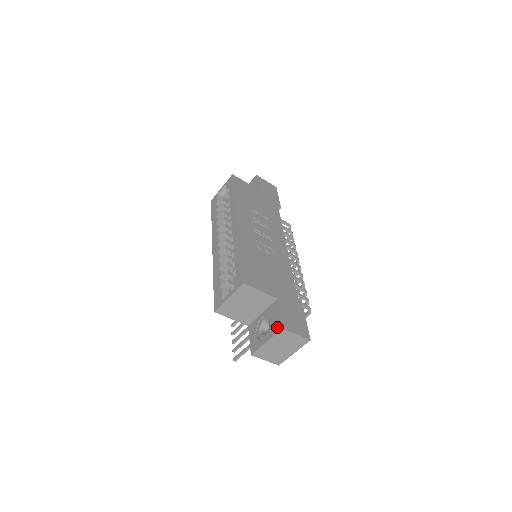
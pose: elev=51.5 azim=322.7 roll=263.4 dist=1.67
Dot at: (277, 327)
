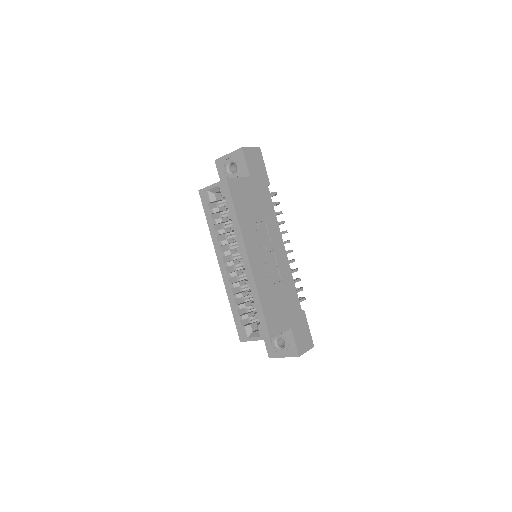
Dot at: (294, 353)
